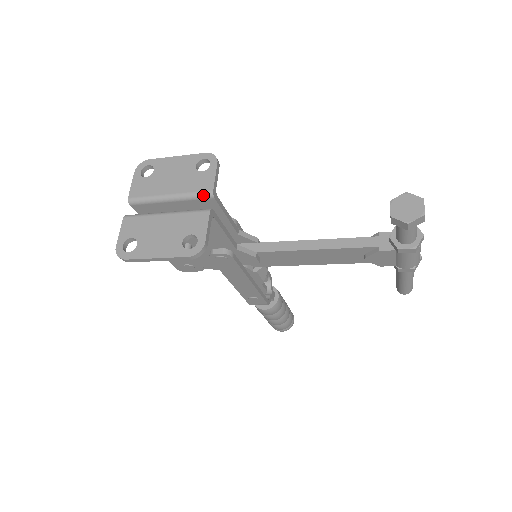
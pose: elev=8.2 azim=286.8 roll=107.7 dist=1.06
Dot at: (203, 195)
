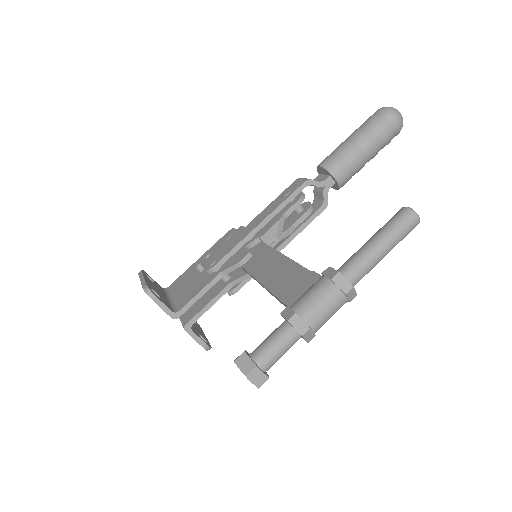
Dot at: occluded
